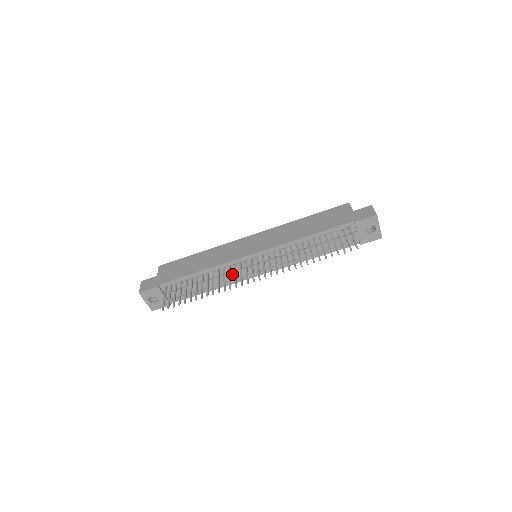
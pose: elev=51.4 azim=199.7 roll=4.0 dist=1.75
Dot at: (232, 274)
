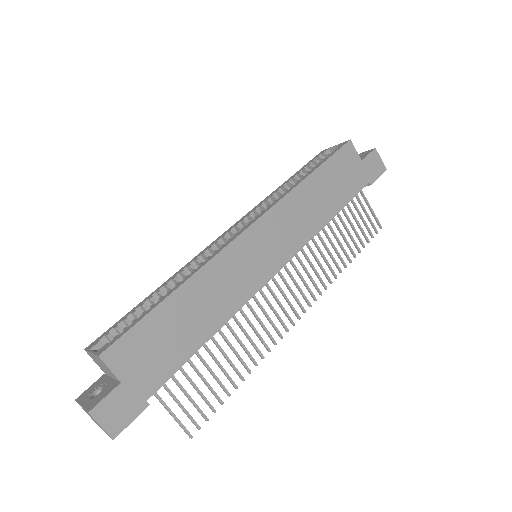
Dot at: occluded
